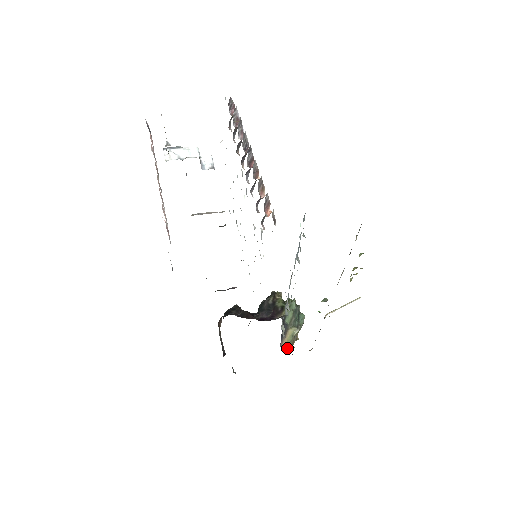
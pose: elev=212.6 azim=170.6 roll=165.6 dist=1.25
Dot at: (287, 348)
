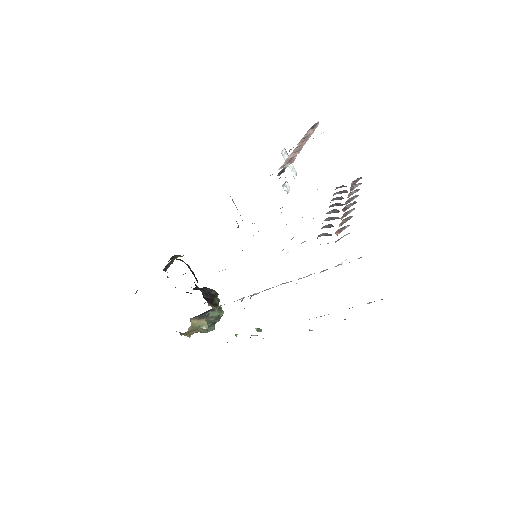
Dot at: (190, 326)
